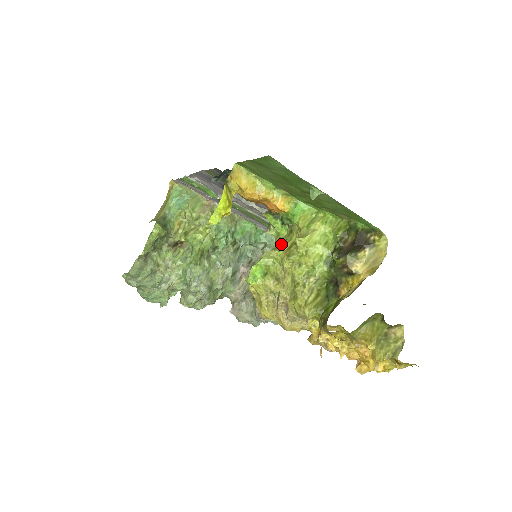
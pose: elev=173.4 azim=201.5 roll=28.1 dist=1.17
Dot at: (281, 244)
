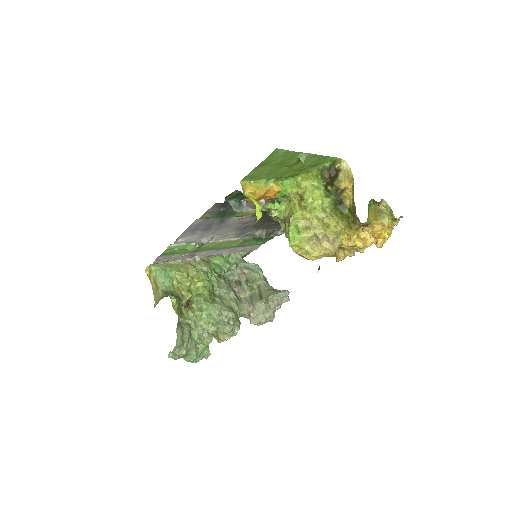
Dot at: (292, 210)
